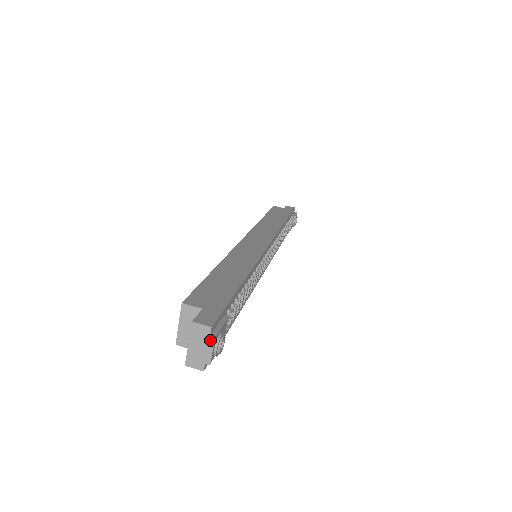
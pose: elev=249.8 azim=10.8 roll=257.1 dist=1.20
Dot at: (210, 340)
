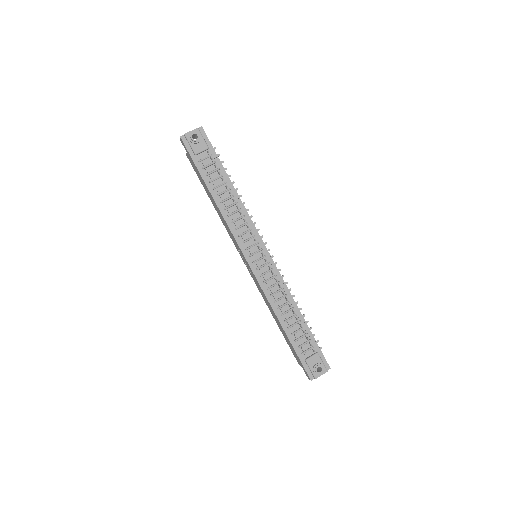
Dot at: (196, 129)
